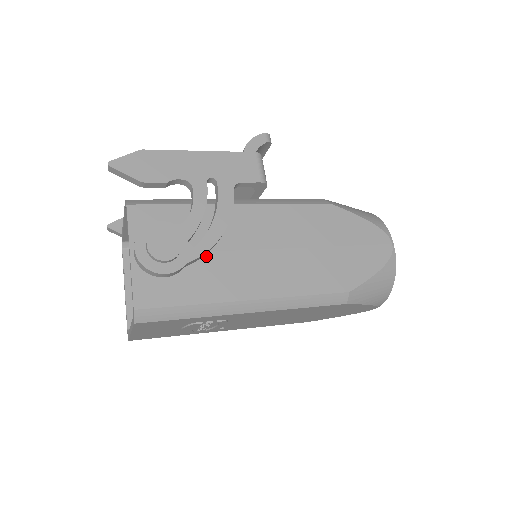
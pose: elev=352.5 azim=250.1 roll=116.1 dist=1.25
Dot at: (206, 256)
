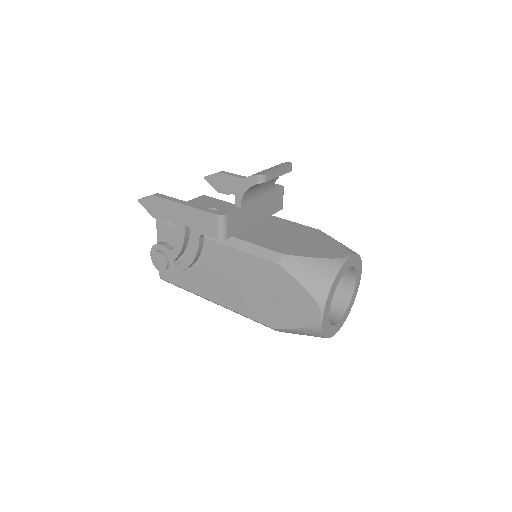
Dot at: (191, 266)
